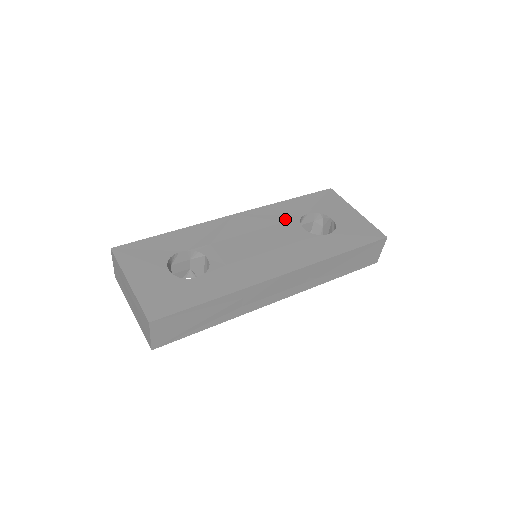
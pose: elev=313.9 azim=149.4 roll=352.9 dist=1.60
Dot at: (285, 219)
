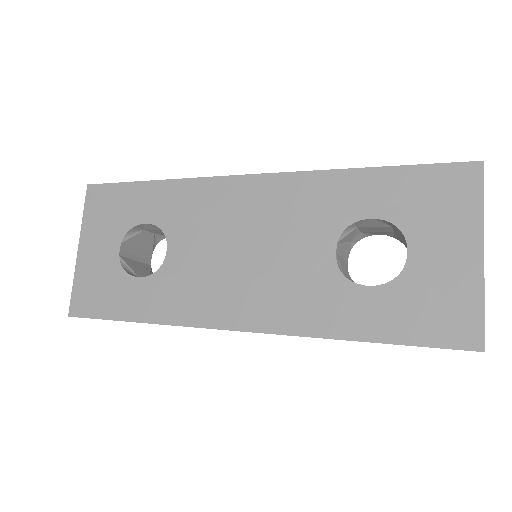
Dot at: (320, 217)
